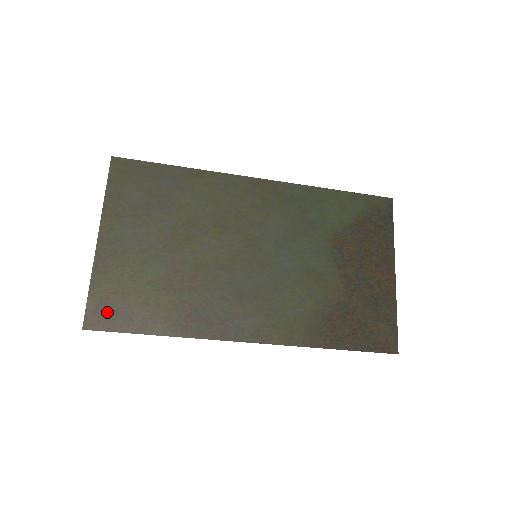
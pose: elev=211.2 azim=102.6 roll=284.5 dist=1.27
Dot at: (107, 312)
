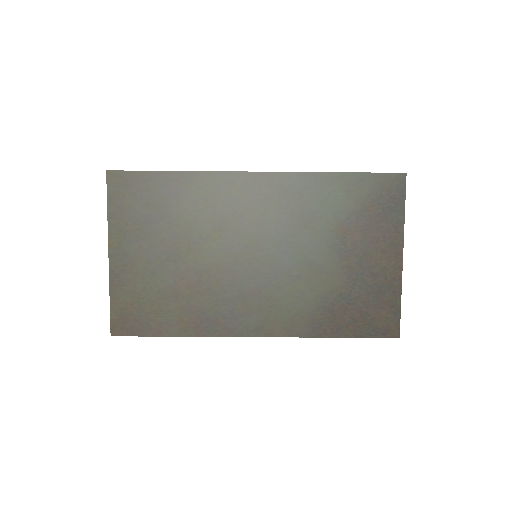
Dot at: (128, 320)
